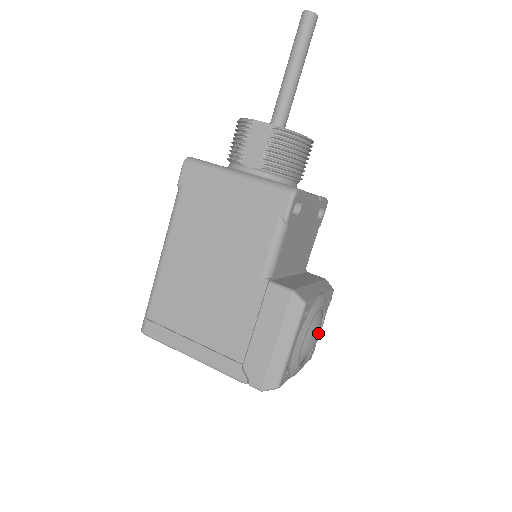
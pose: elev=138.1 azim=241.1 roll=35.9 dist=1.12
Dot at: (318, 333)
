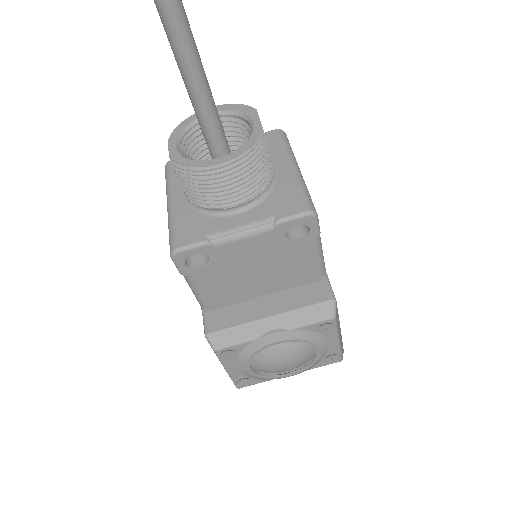
Dot at: (284, 361)
